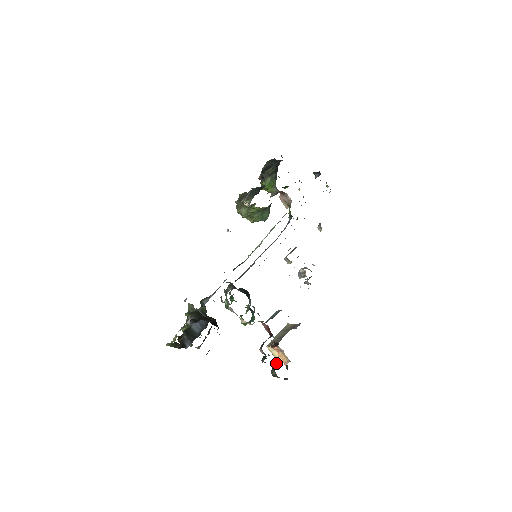
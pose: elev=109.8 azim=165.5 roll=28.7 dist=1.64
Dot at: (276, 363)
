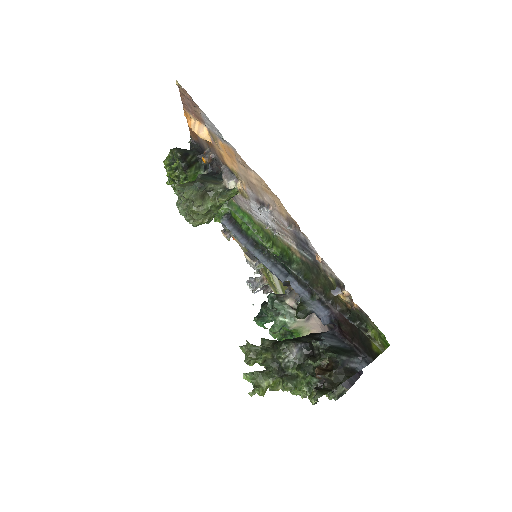
Dot at: occluded
